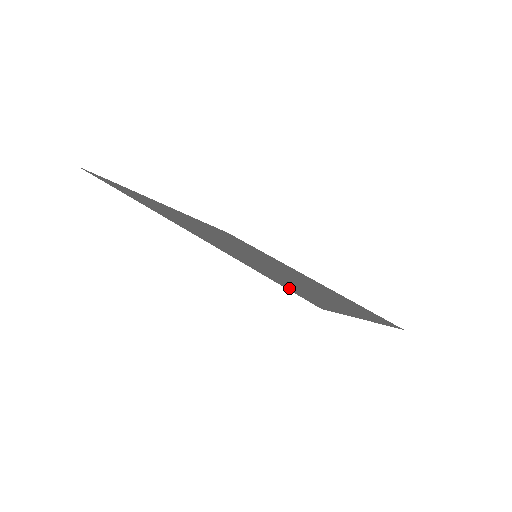
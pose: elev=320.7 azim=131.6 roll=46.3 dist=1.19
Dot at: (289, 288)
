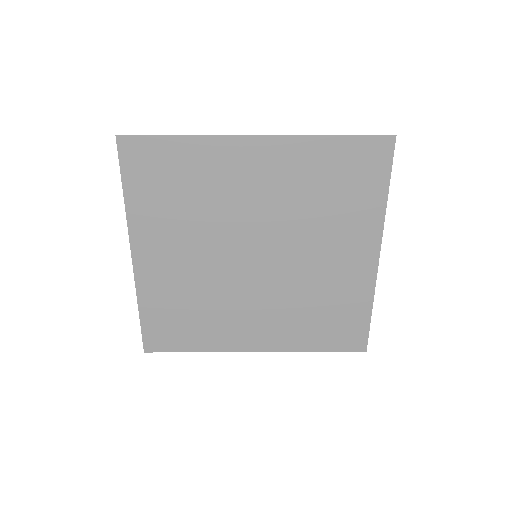
Dot at: (364, 145)
